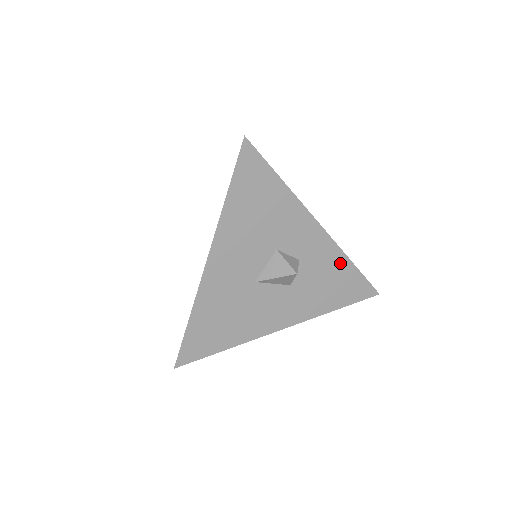
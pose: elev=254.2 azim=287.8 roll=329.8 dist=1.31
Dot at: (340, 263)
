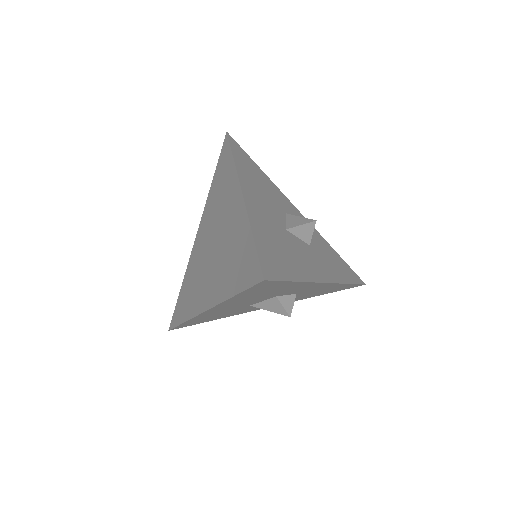
Dot at: (336, 286)
